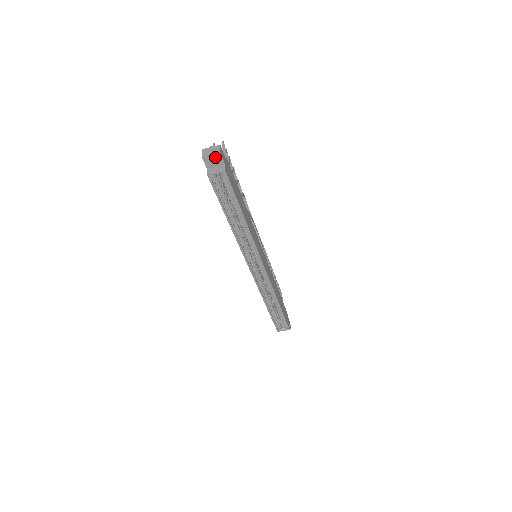
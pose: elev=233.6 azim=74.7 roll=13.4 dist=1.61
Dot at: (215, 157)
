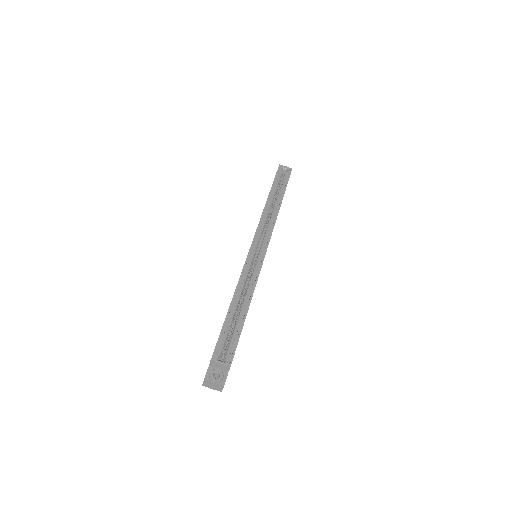
Dot at: occluded
